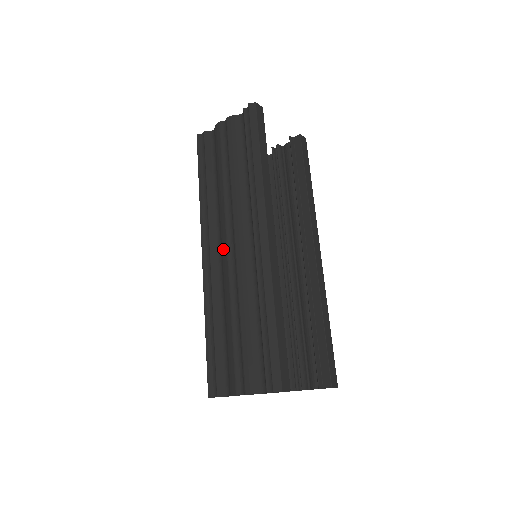
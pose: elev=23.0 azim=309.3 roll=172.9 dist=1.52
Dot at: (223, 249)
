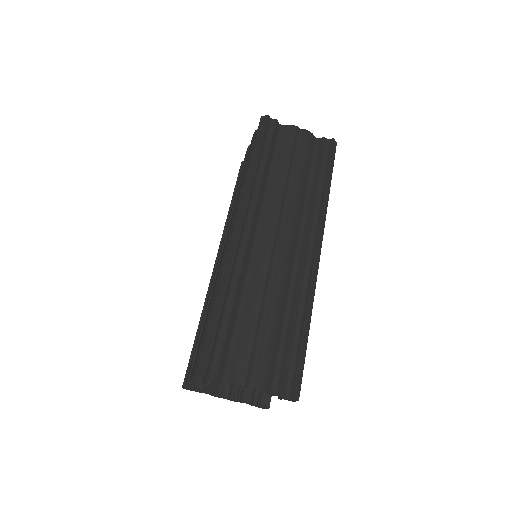
Dot at: (268, 237)
